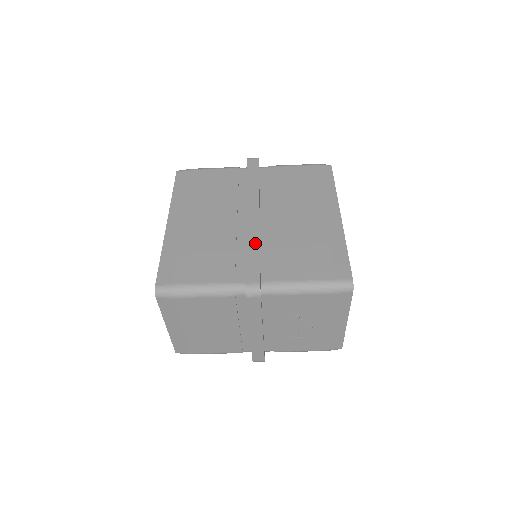
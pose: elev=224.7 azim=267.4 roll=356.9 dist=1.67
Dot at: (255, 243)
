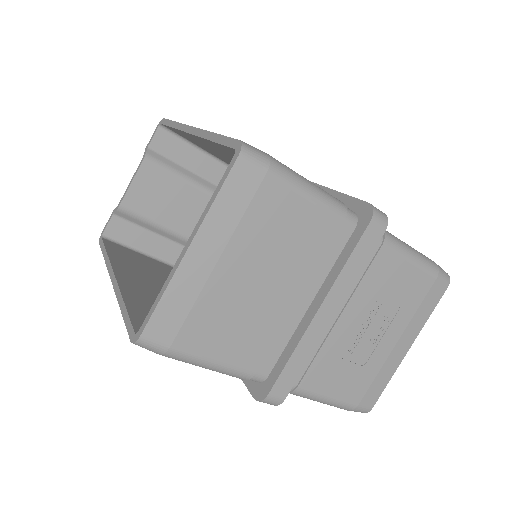
Dot at: occluded
